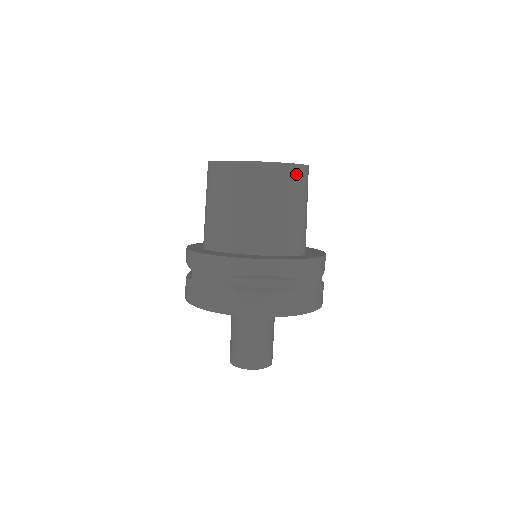
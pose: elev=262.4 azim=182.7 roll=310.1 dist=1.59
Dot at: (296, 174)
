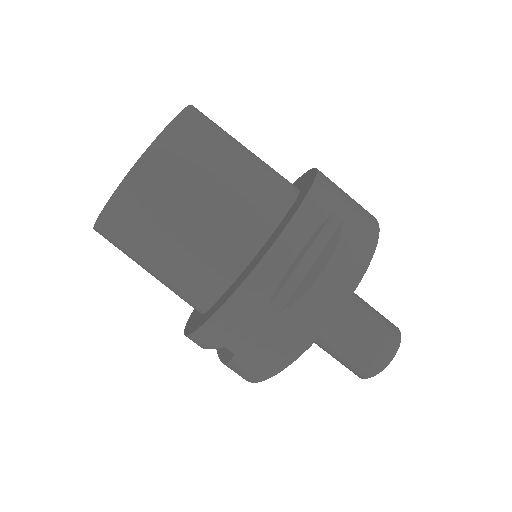
Dot at: (193, 122)
